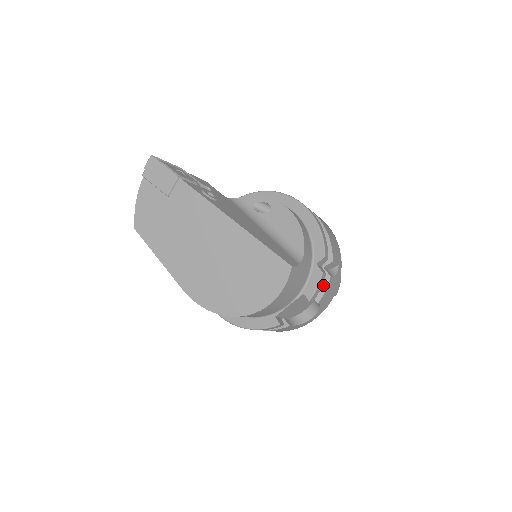
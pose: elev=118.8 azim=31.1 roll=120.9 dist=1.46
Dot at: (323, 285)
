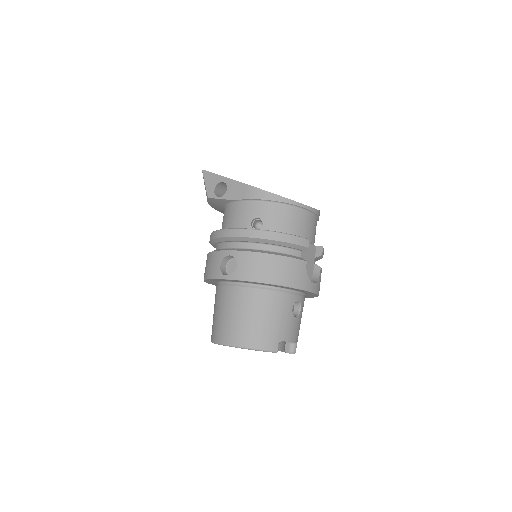
Dot at: occluded
